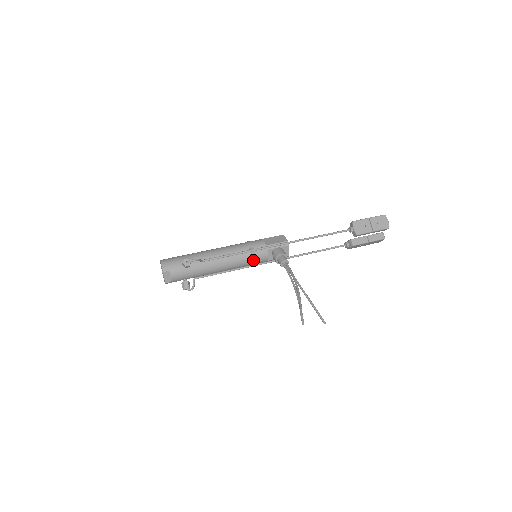
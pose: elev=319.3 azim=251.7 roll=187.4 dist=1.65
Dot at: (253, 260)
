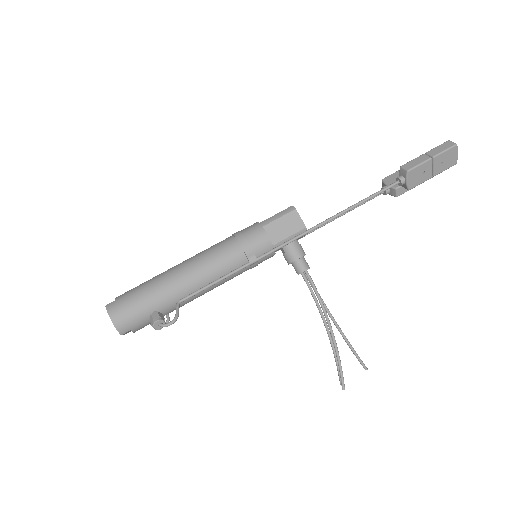
Dot at: (253, 267)
